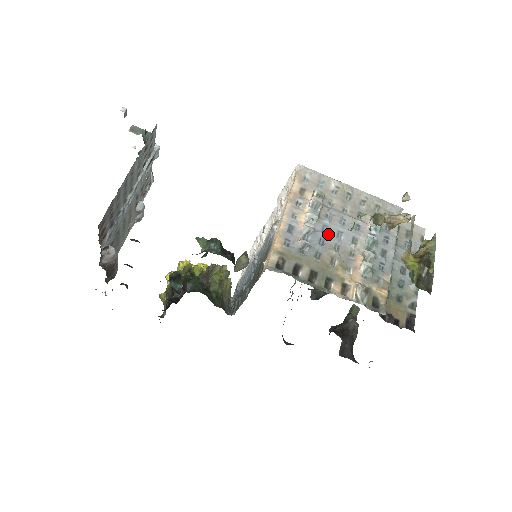
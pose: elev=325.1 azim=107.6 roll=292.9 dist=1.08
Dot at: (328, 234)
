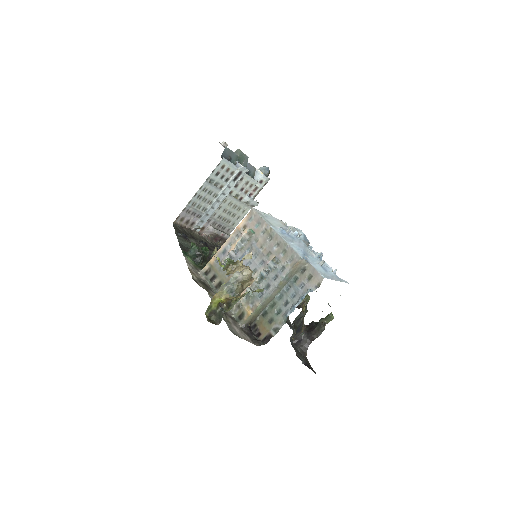
Dot at: occluded
